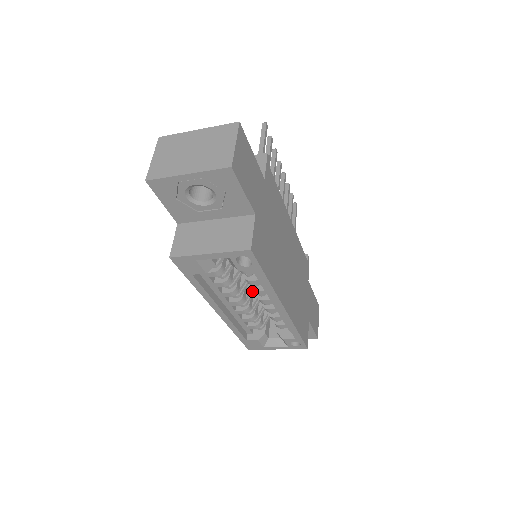
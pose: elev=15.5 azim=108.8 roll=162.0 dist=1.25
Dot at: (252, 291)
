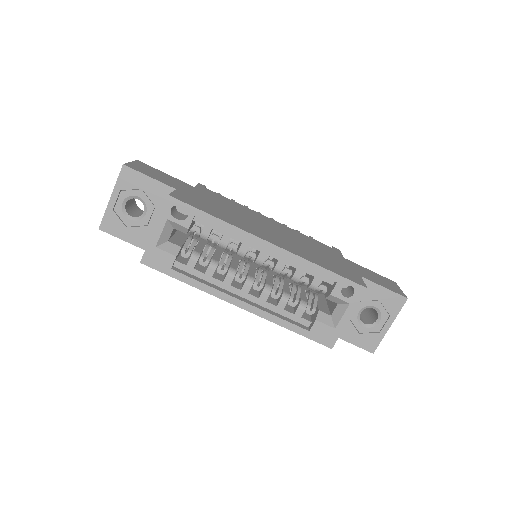
Dot at: (263, 274)
